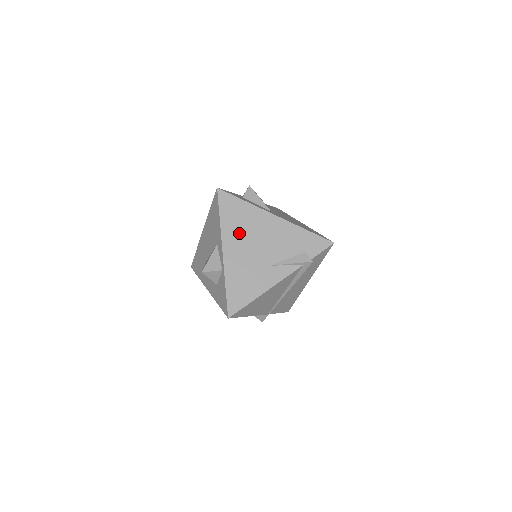
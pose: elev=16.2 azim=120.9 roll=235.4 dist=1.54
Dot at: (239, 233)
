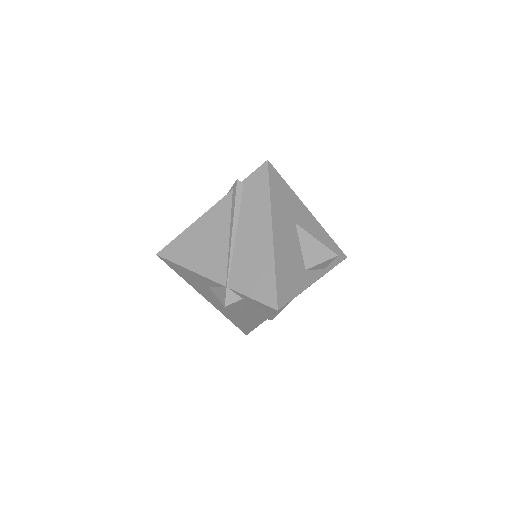
Dot at: occluded
